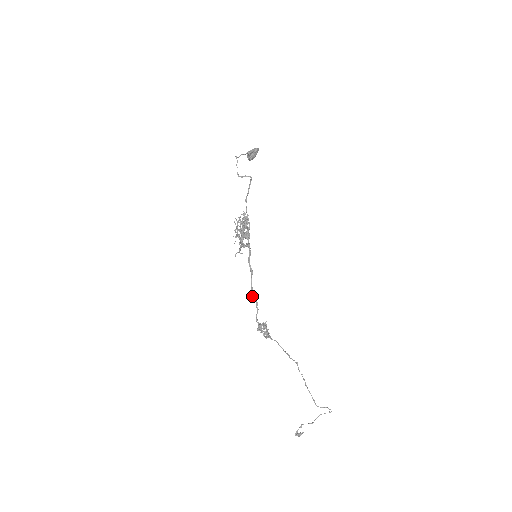
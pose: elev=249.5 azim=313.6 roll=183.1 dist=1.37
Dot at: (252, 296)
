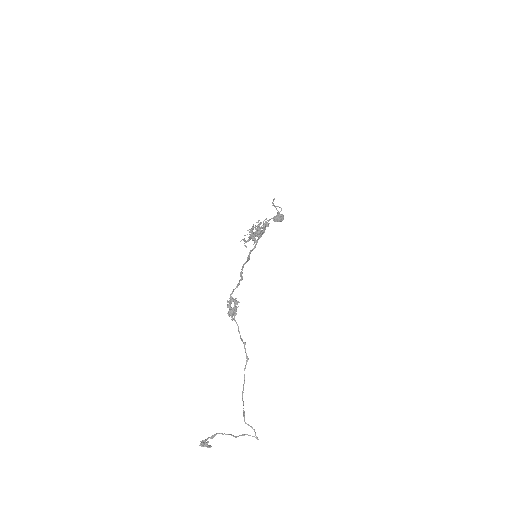
Dot at: (240, 272)
